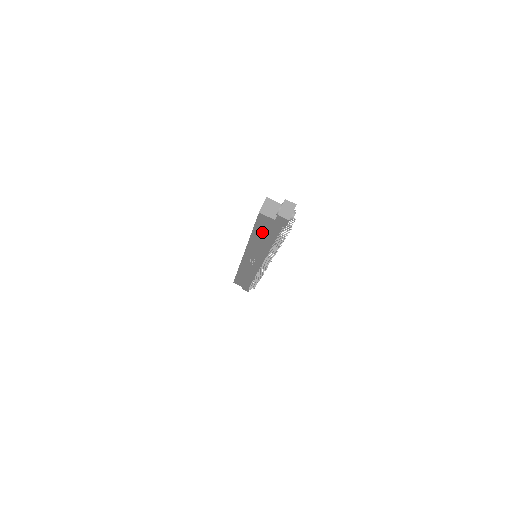
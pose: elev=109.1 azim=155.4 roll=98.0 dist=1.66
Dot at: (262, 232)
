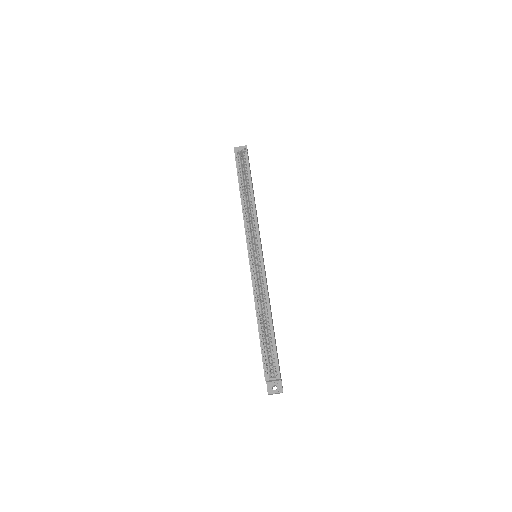
Dot at: occluded
